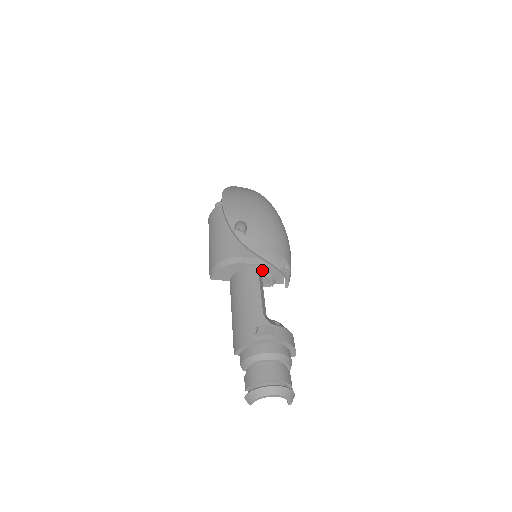
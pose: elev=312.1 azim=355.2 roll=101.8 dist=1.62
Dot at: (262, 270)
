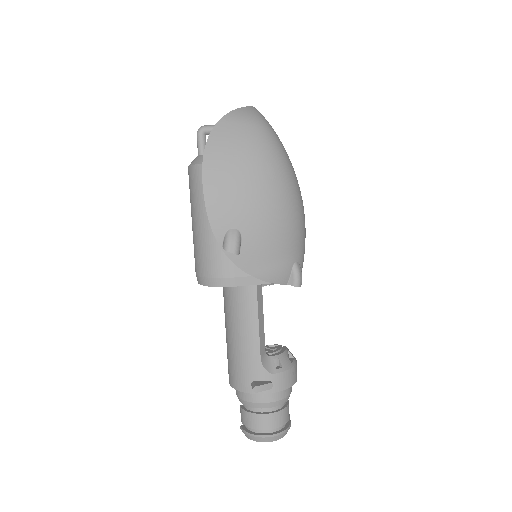
Dot at: occluded
